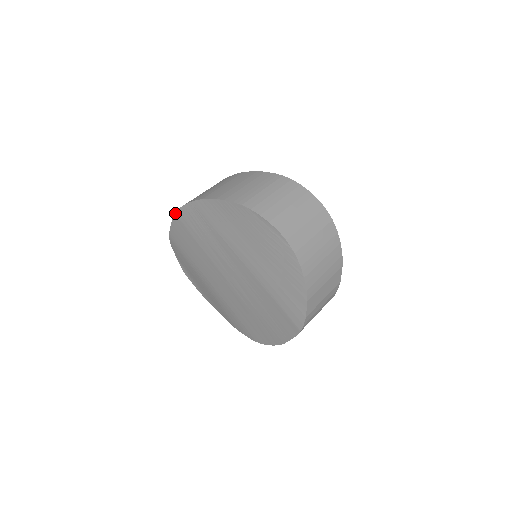
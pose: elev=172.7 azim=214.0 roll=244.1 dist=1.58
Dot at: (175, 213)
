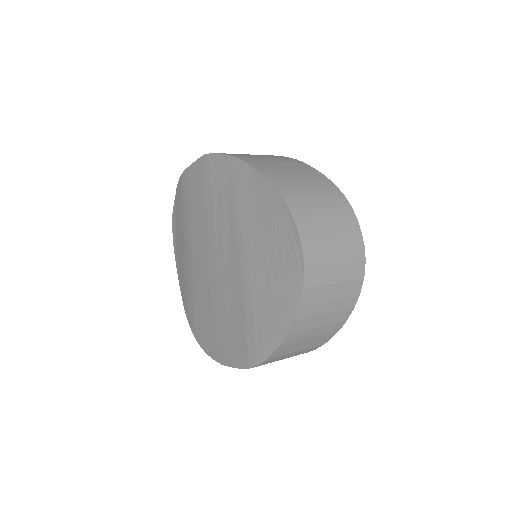
Dot at: (205, 155)
